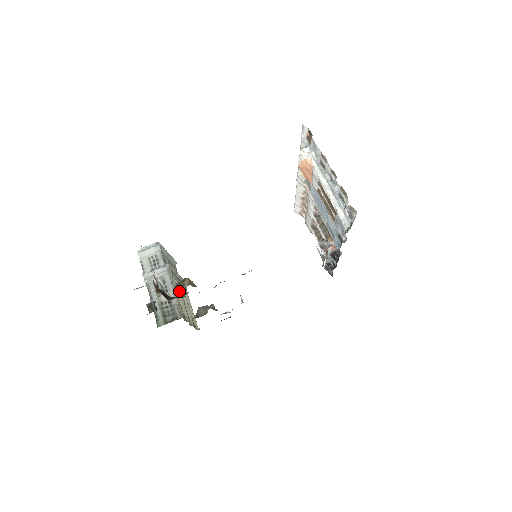
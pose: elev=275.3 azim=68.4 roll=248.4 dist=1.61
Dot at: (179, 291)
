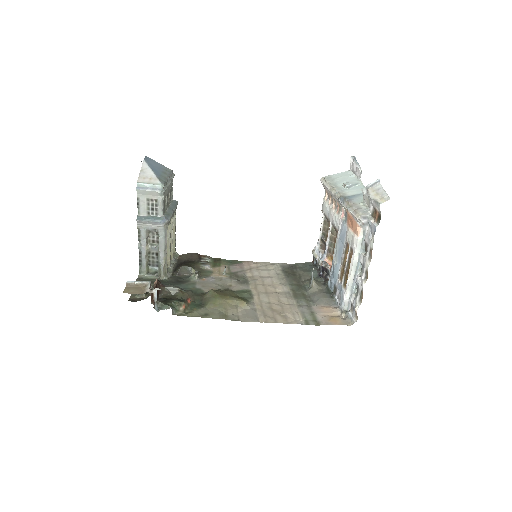
Dot at: (169, 235)
